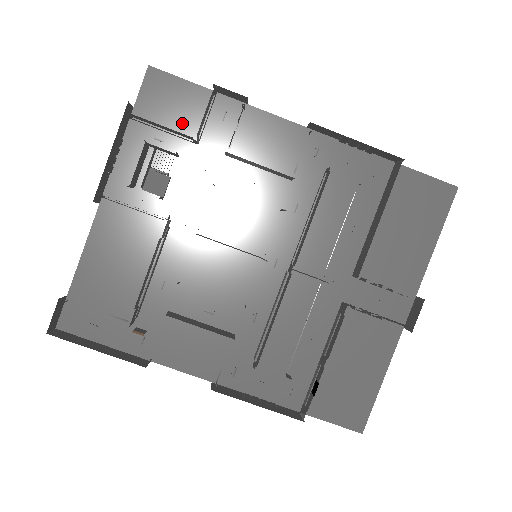
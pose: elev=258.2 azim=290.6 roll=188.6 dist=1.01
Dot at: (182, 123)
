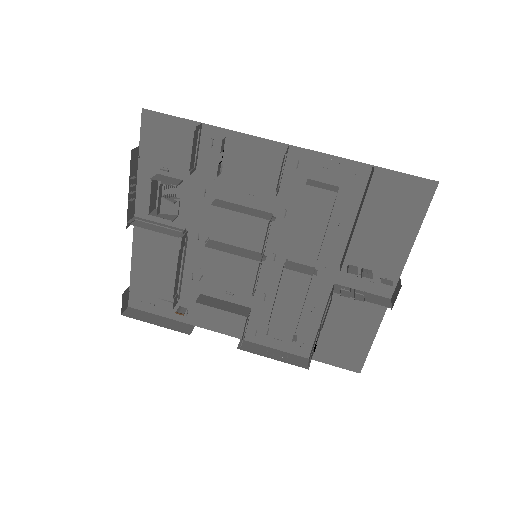
Dot at: (179, 154)
